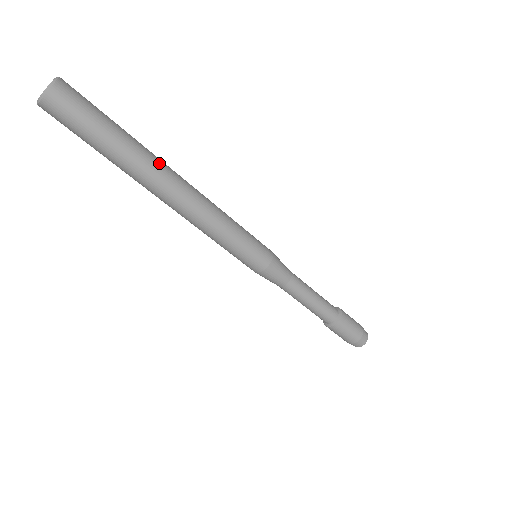
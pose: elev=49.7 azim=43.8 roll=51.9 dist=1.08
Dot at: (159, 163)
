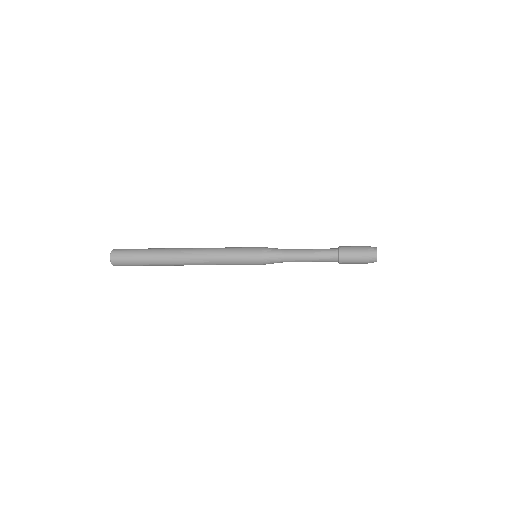
Dot at: (169, 256)
